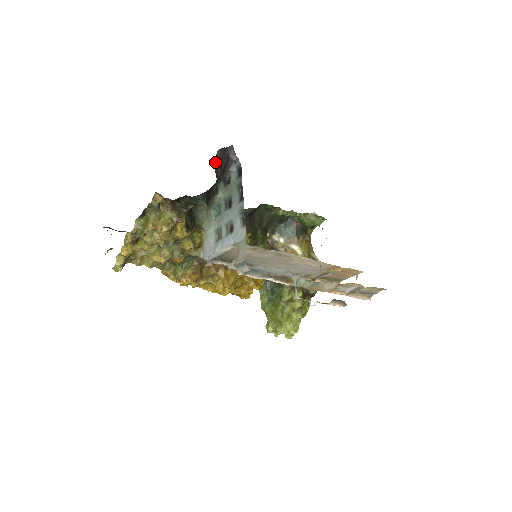
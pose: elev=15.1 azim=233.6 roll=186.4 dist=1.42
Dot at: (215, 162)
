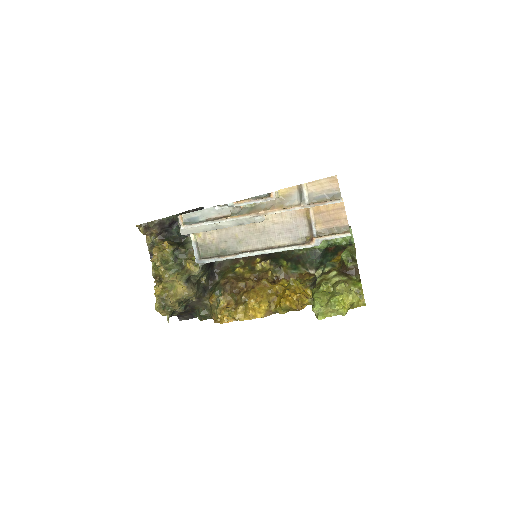
Dot at: (185, 213)
